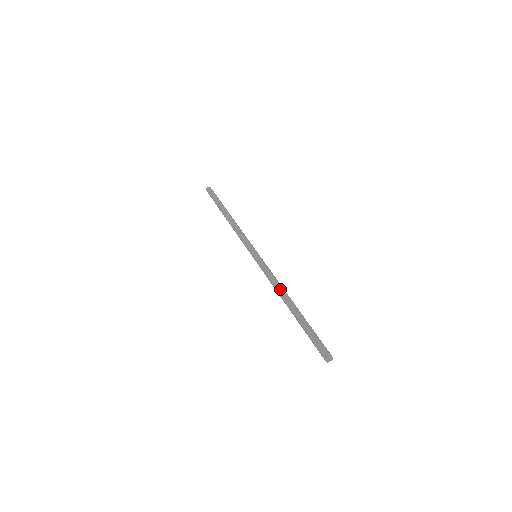
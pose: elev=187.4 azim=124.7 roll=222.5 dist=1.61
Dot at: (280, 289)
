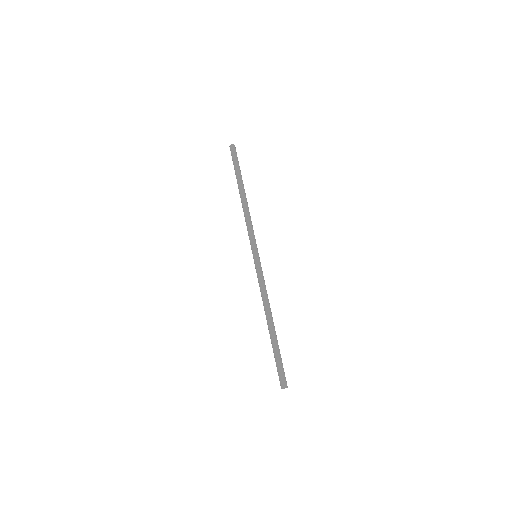
Dot at: (264, 305)
